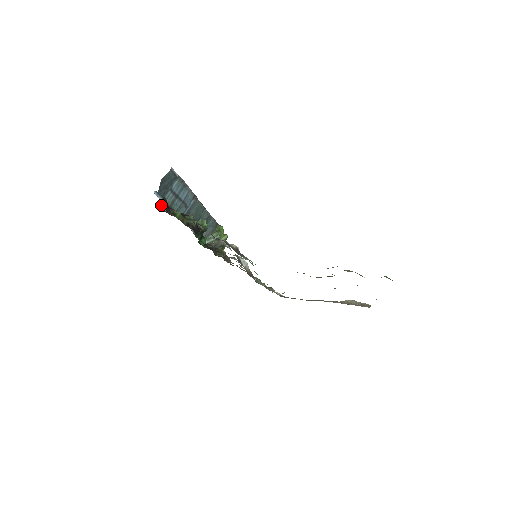
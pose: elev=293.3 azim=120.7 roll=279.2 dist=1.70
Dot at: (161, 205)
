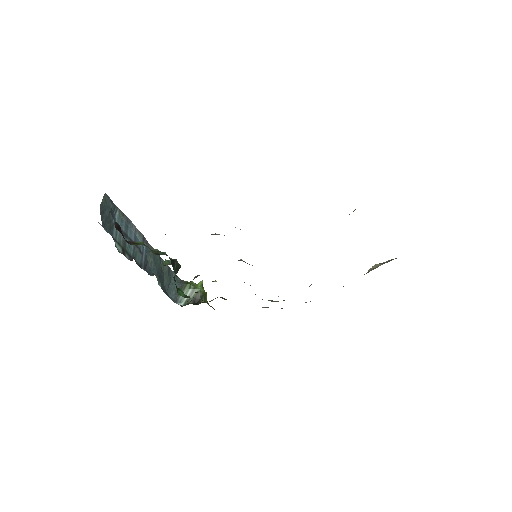
Dot at: (116, 229)
